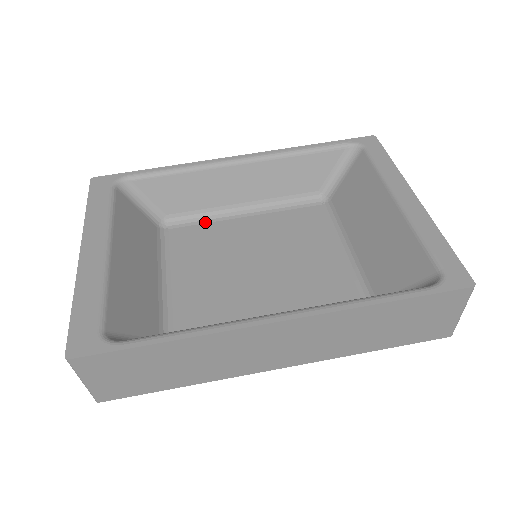
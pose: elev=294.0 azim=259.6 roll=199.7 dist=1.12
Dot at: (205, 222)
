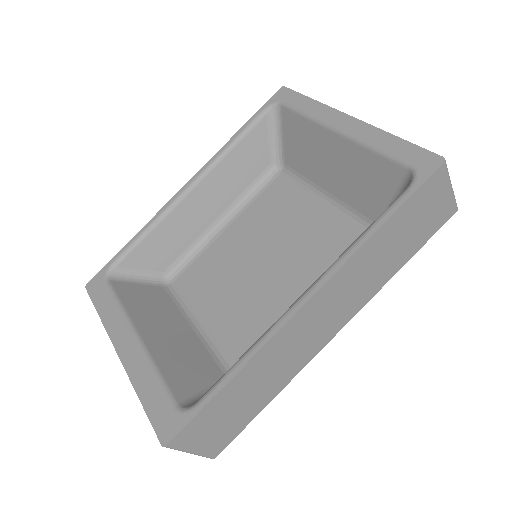
Dot at: (198, 255)
